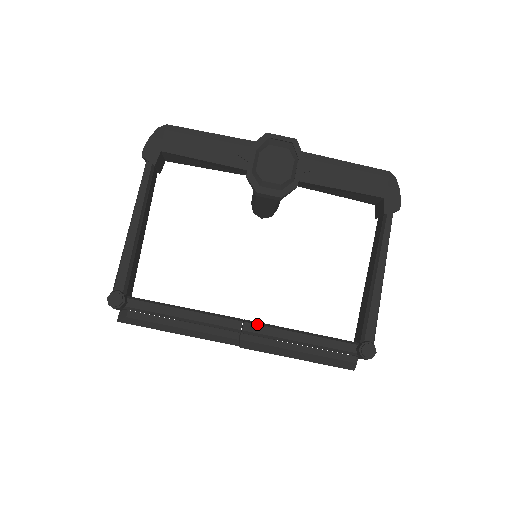
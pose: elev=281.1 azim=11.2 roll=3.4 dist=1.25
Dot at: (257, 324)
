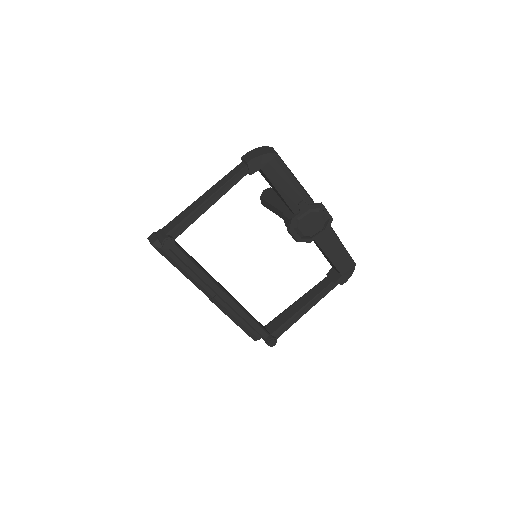
Dot at: (232, 299)
